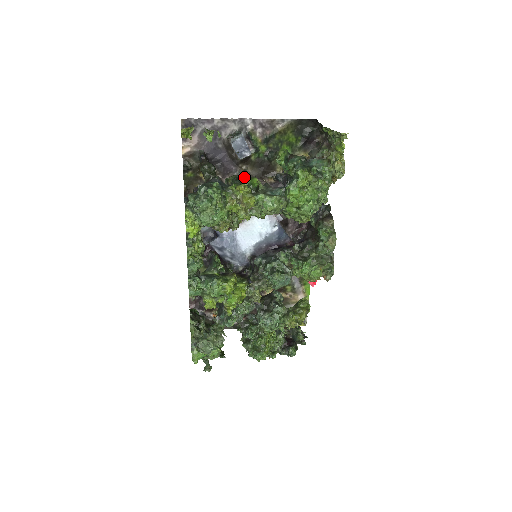
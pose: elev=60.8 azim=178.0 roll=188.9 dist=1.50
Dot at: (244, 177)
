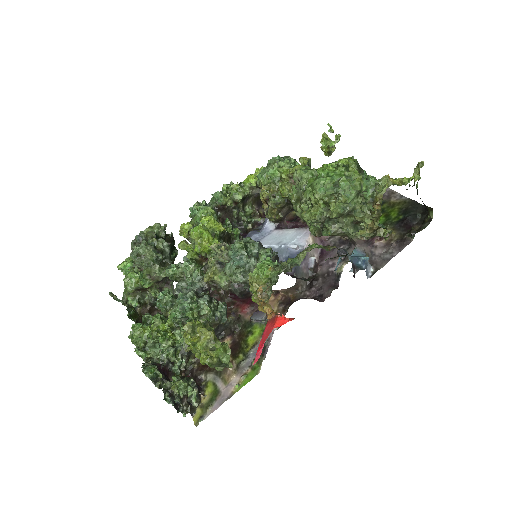
Dot at: occluded
